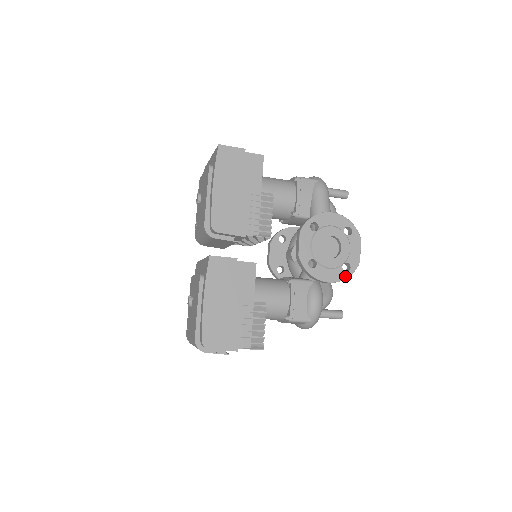
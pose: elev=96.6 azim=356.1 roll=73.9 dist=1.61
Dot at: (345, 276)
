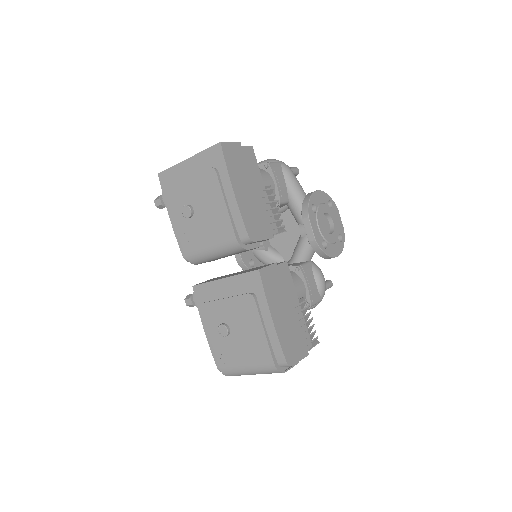
Dot at: (342, 246)
